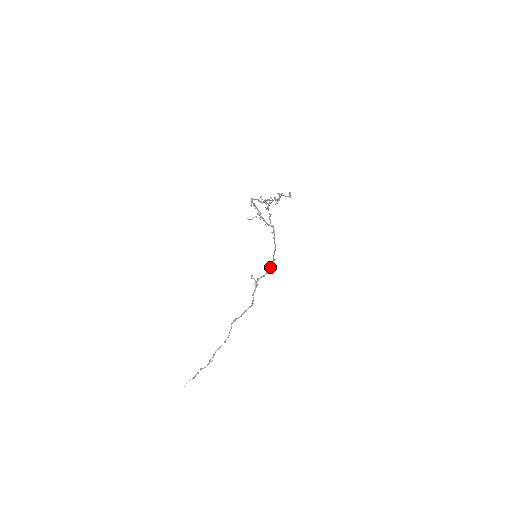
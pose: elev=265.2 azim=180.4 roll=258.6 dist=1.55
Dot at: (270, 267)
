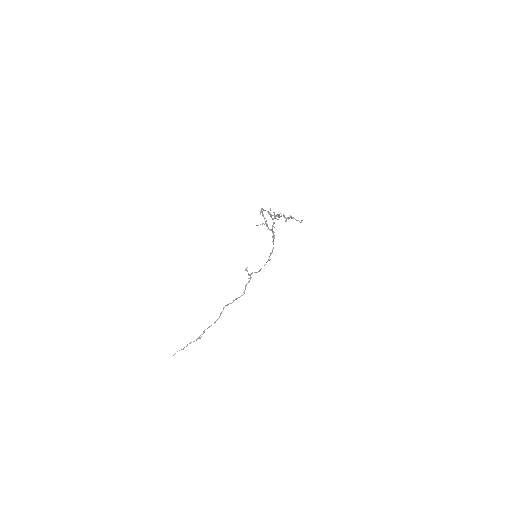
Dot at: occluded
